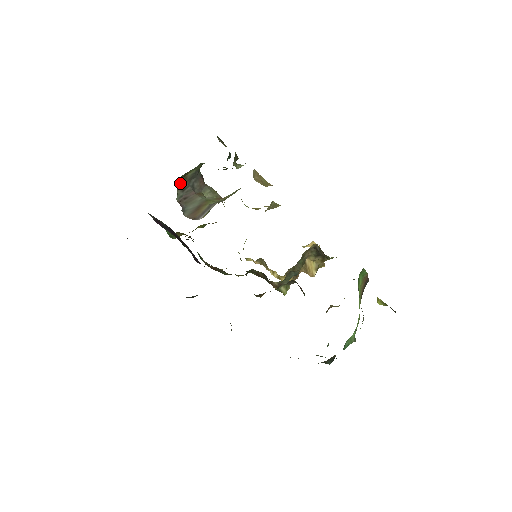
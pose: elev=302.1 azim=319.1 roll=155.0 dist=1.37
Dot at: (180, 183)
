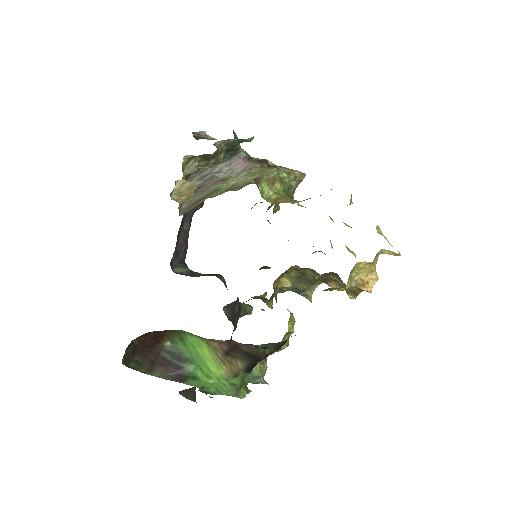
Dot at: (197, 172)
